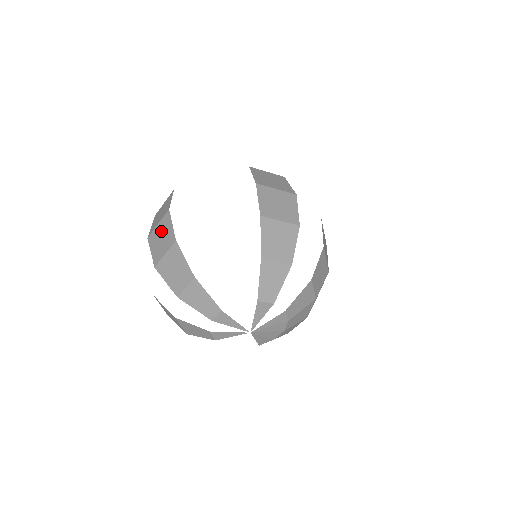
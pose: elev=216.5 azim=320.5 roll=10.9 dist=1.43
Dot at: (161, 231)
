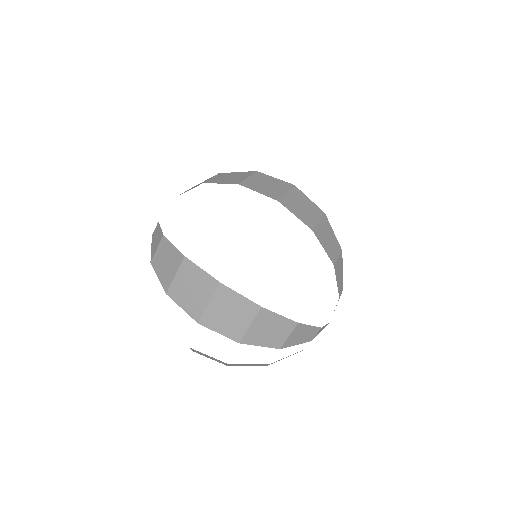
Dot at: (223, 308)
